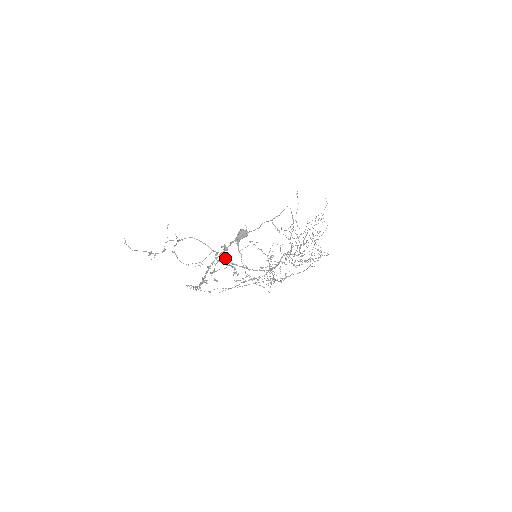
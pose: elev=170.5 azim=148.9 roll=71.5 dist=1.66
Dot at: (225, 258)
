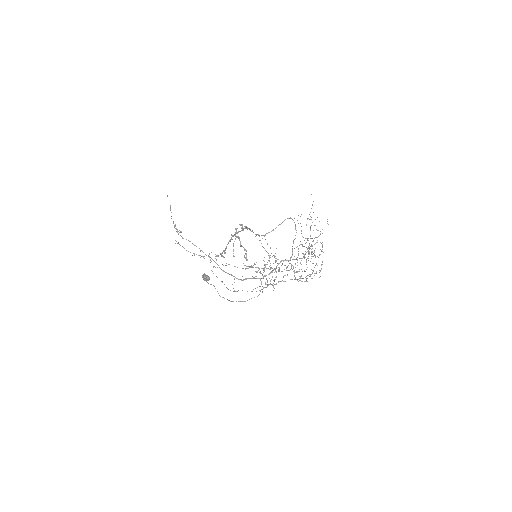
Dot at: occluded
